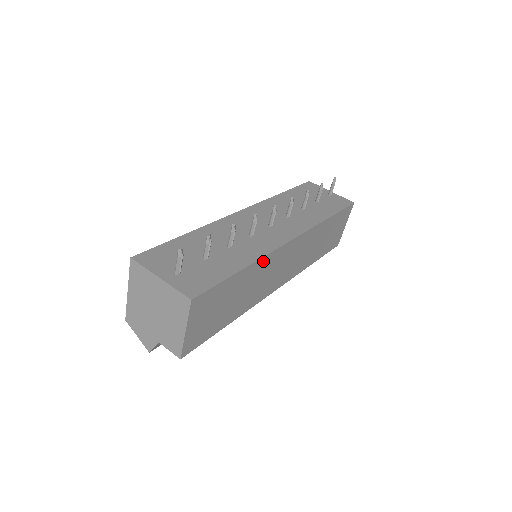
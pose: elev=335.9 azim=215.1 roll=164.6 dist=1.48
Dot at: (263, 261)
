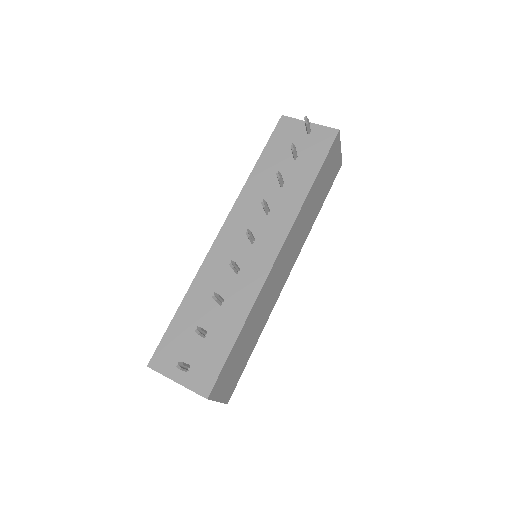
Dot at: (257, 301)
